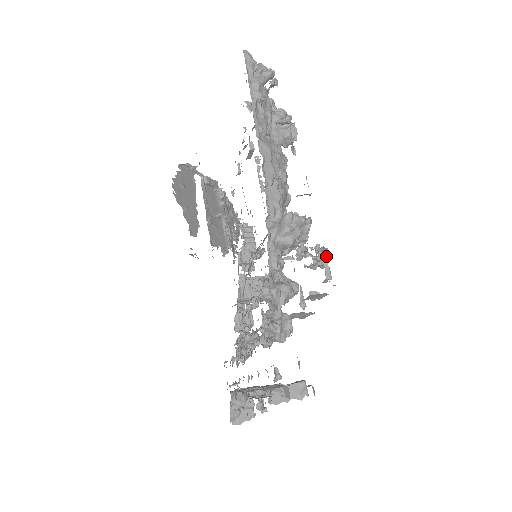
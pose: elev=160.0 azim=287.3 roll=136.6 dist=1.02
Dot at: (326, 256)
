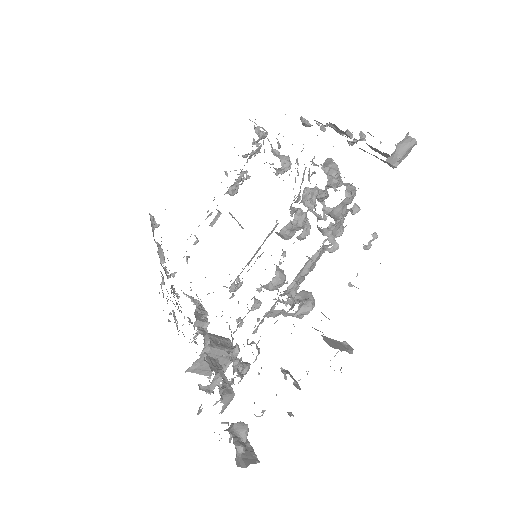
Dot at: occluded
